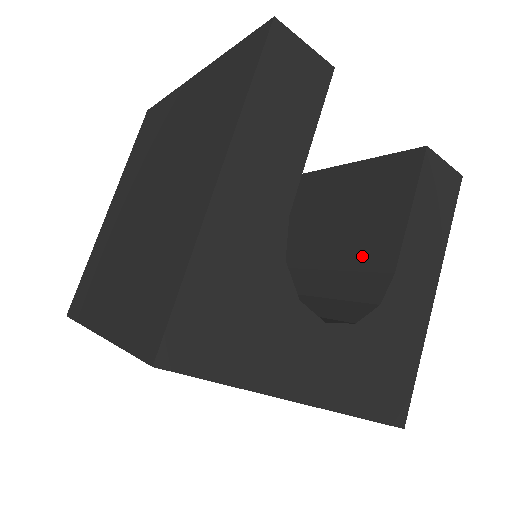
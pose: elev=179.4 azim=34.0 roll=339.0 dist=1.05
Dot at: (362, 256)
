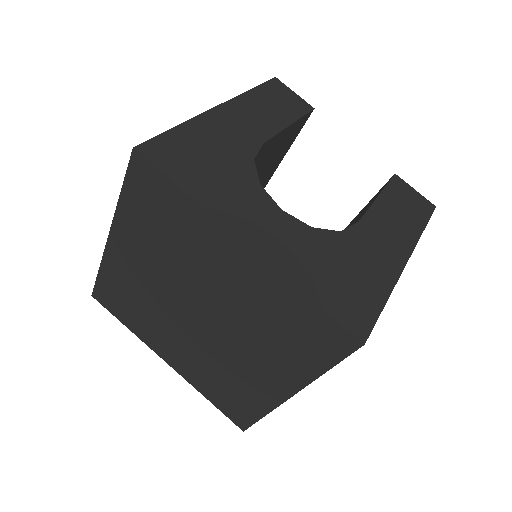
Dot at: occluded
